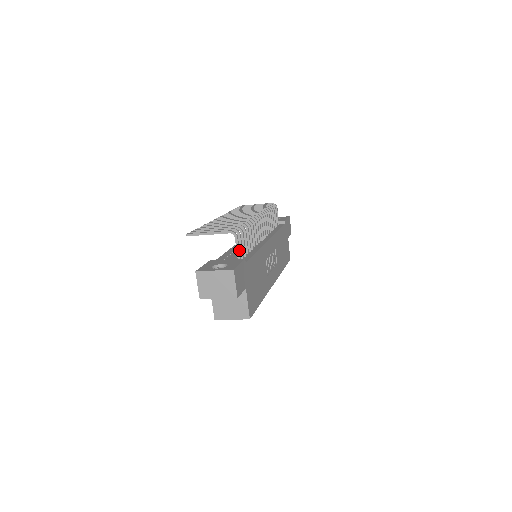
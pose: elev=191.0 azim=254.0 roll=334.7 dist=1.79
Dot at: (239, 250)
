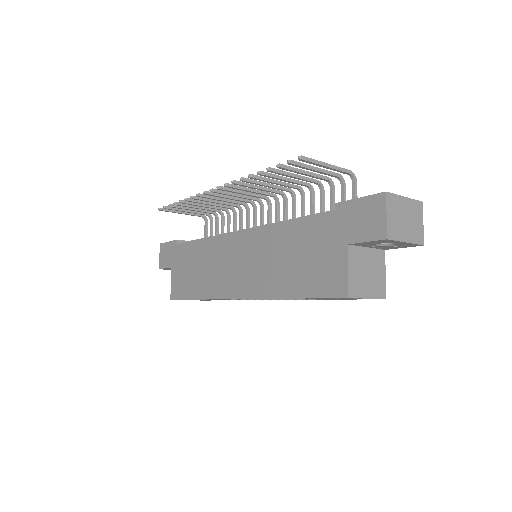
Dot at: occluded
